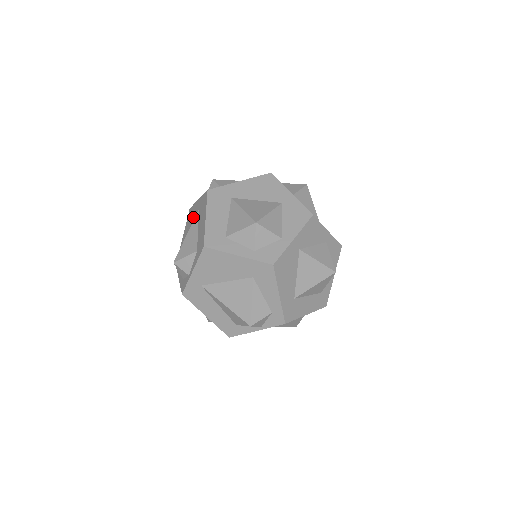
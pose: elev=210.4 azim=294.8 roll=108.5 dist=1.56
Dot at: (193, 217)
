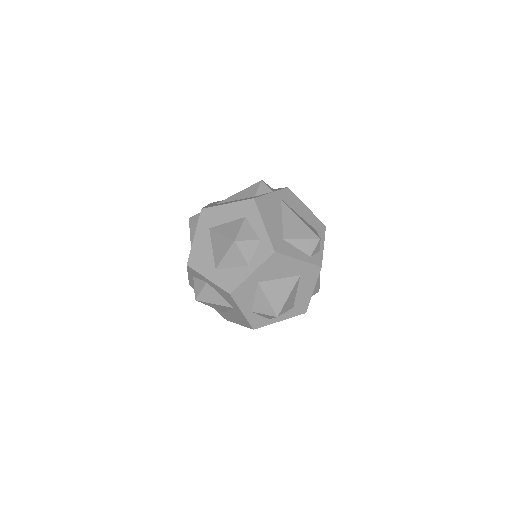
Dot at: occluded
